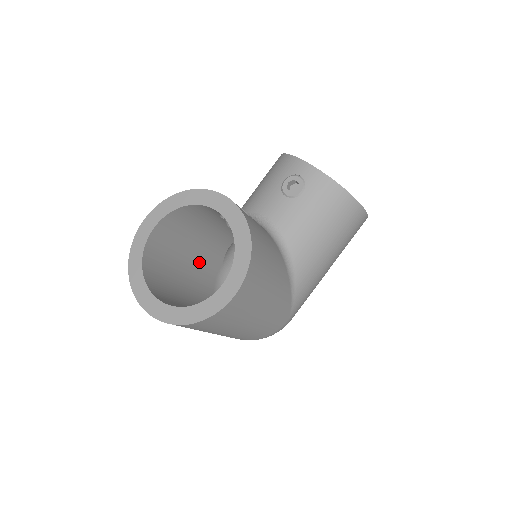
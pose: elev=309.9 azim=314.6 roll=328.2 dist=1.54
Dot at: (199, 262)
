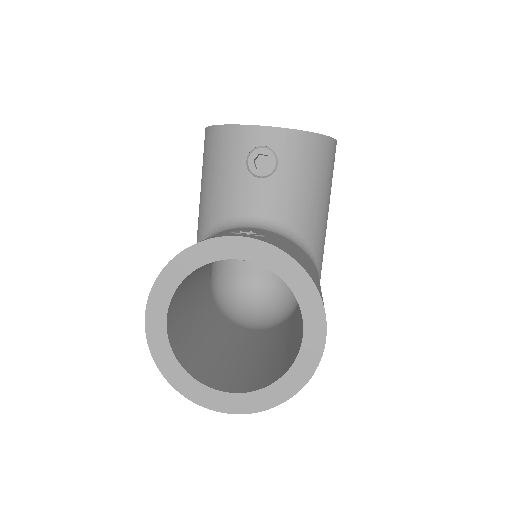
Dot at: (199, 300)
